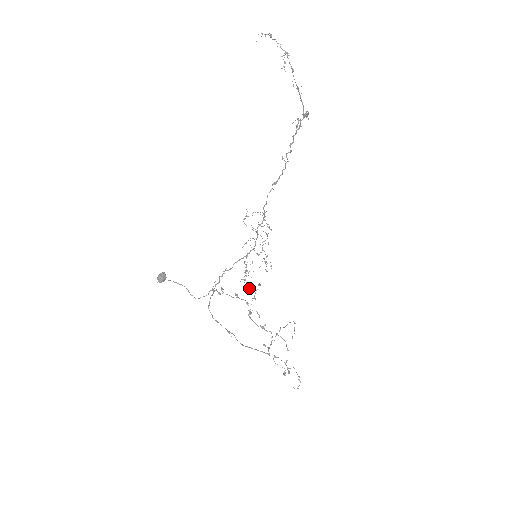
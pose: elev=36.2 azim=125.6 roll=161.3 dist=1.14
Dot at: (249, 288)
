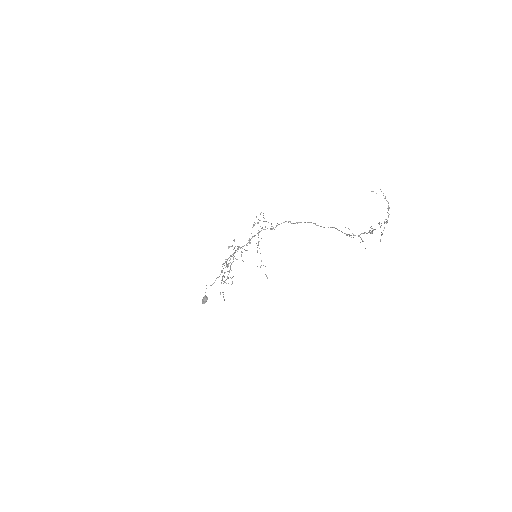
Dot at: occluded
